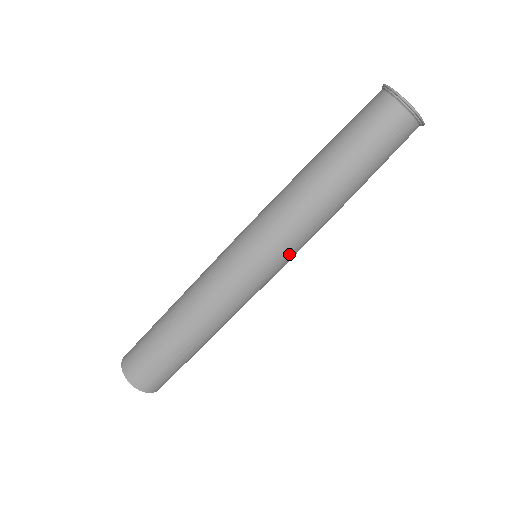
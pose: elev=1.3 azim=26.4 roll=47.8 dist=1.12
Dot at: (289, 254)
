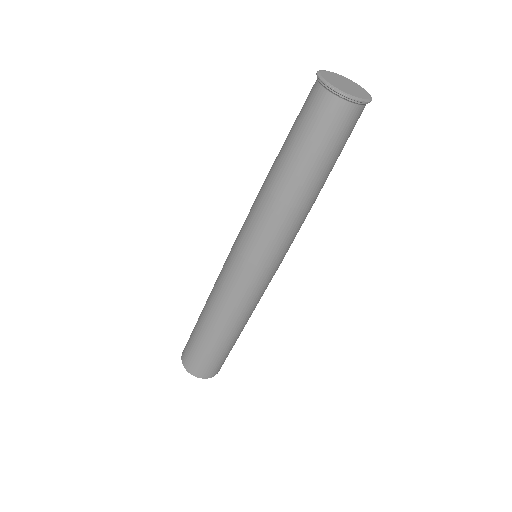
Dot at: (265, 251)
